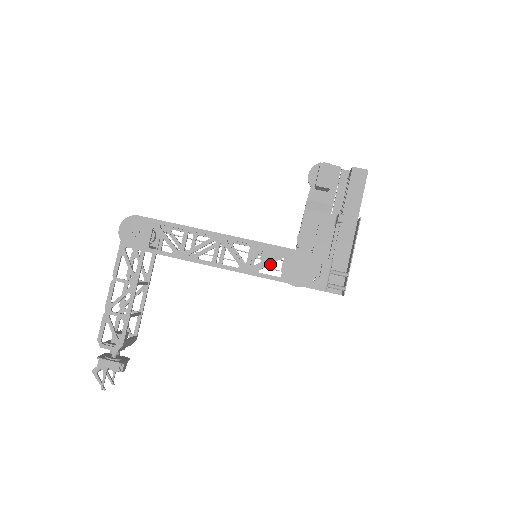
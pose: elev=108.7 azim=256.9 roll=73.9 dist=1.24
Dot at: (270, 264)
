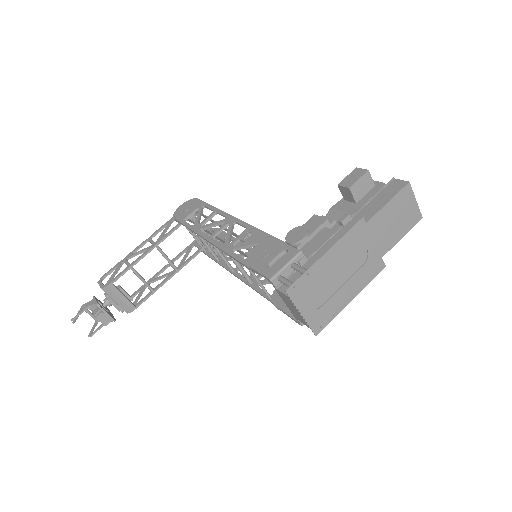
Dot at: occluded
